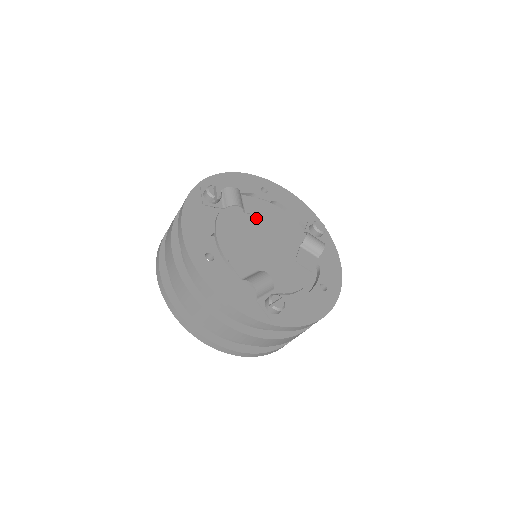
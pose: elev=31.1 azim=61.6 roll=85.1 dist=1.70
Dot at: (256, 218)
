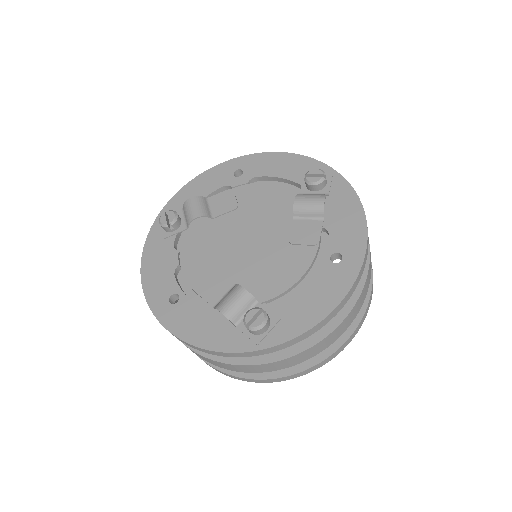
Dot at: (229, 216)
